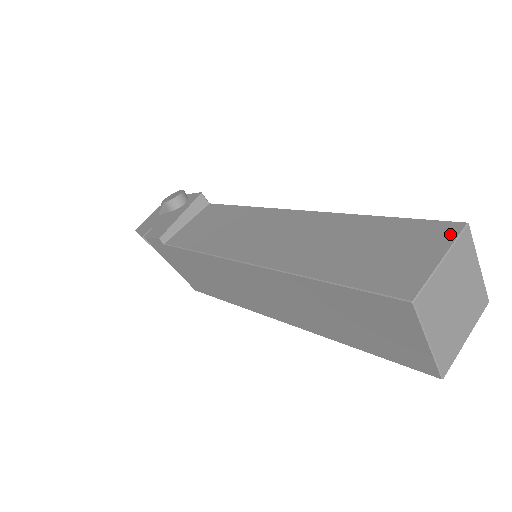
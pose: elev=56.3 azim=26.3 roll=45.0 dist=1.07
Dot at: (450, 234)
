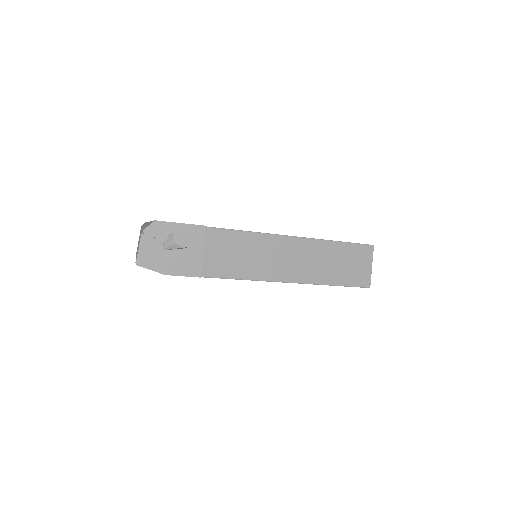
Dot at: (371, 253)
